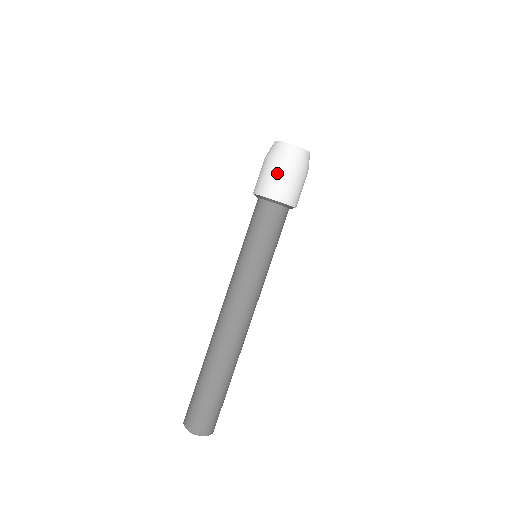
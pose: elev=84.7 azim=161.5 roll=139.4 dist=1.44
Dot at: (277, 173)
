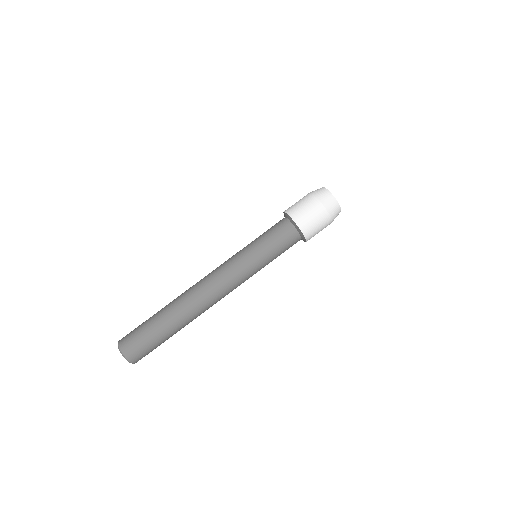
Dot at: (314, 212)
